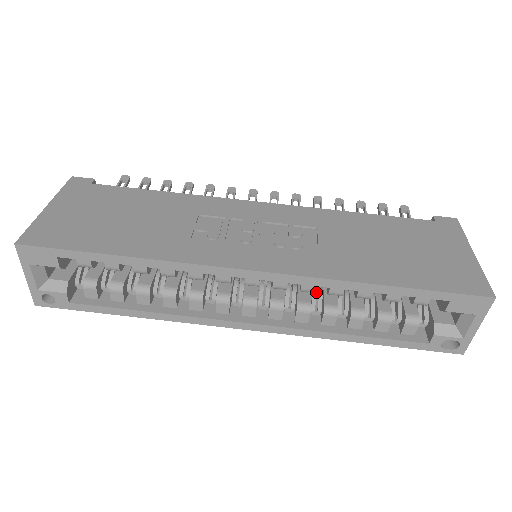
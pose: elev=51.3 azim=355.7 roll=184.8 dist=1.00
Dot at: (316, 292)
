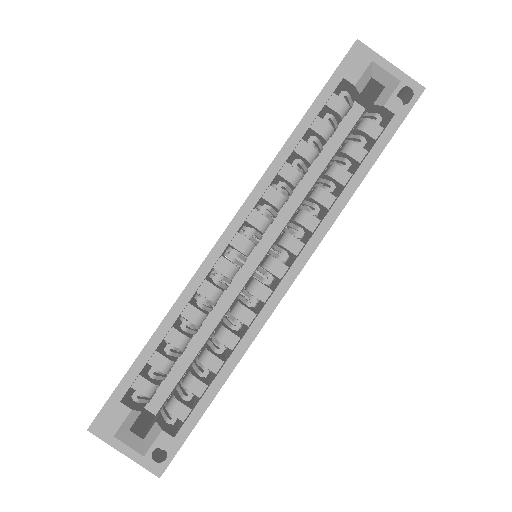
Dot at: (313, 215)
